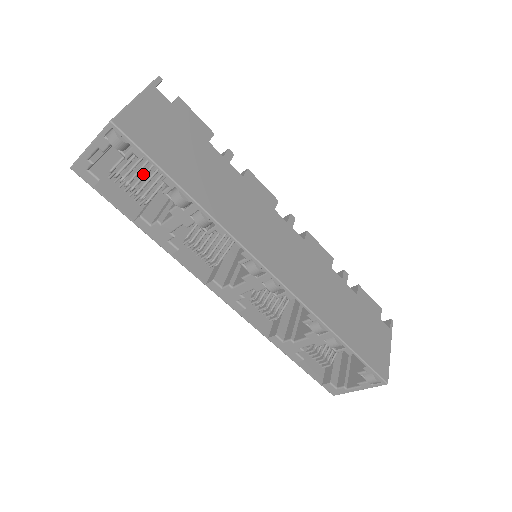
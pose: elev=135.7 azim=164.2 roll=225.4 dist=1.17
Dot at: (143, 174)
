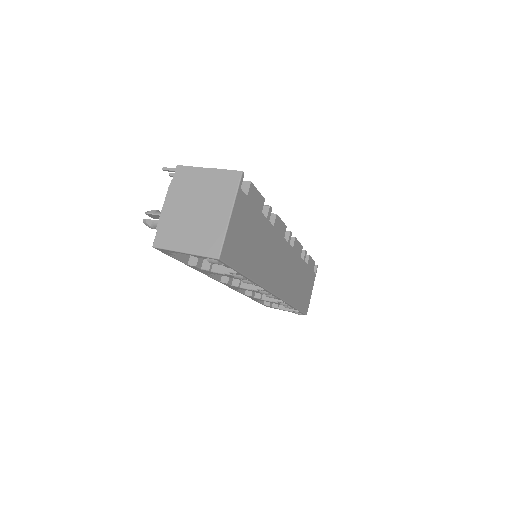
Dot at: occluded
